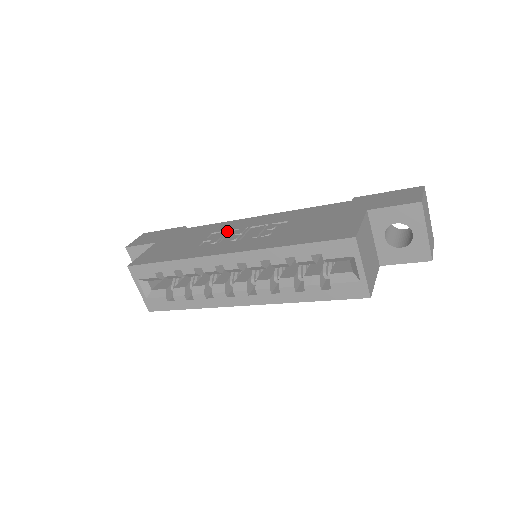
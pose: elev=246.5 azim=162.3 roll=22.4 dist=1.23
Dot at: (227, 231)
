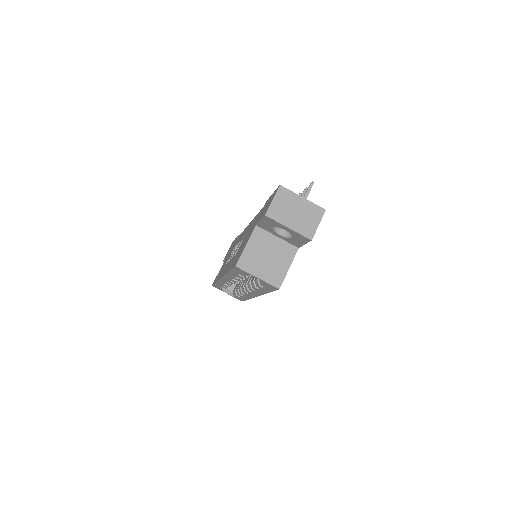
Dot at: (235, 247)
